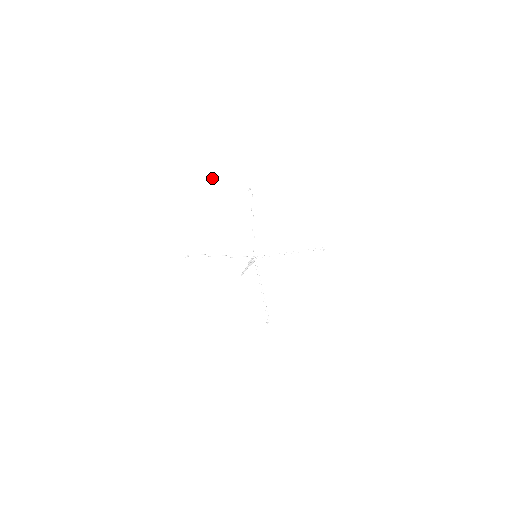
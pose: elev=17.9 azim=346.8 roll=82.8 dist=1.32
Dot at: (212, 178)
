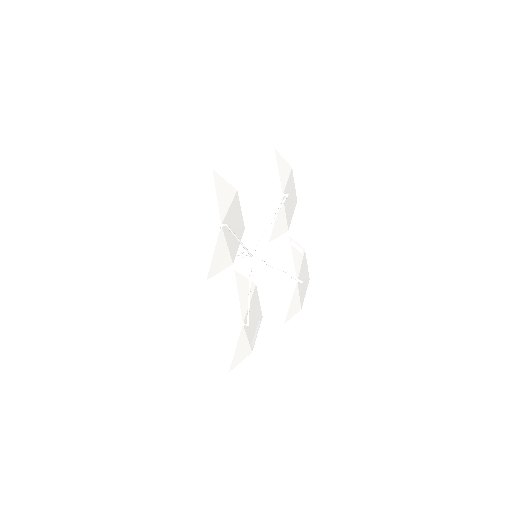
Dot at: (184, 253)
